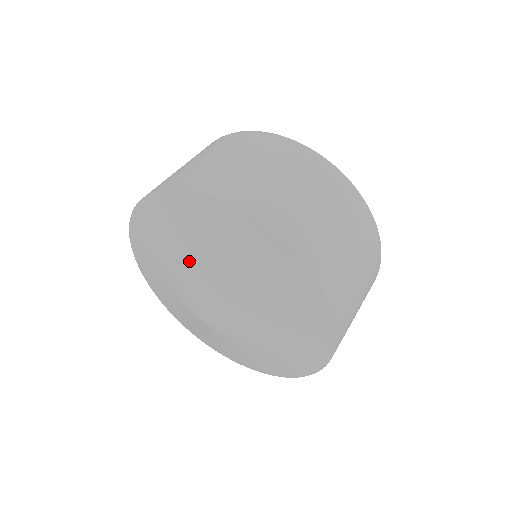
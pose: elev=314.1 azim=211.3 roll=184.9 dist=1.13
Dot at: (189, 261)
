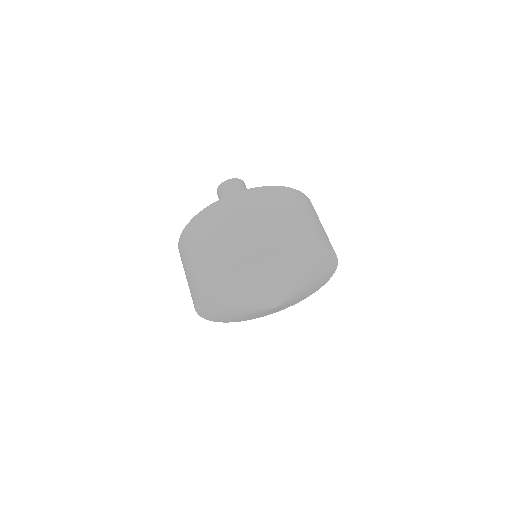
Dot at: (238, 305)
